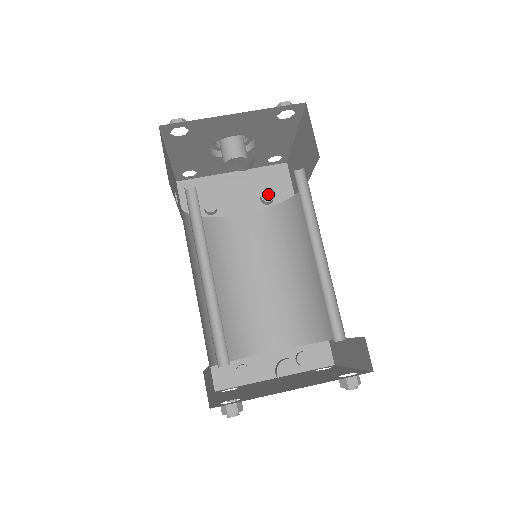
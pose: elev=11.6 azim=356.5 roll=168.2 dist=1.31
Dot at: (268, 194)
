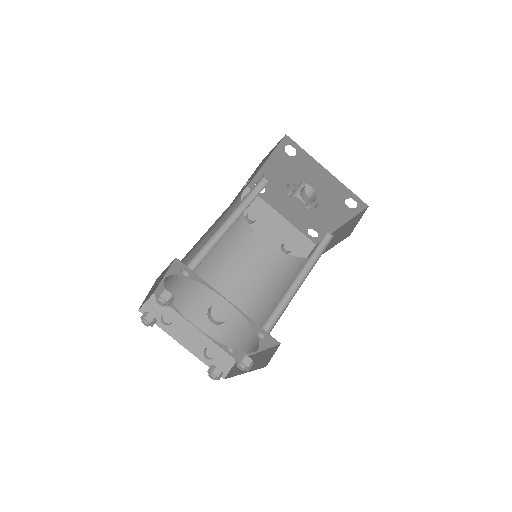
Dot at: (290, 246)
